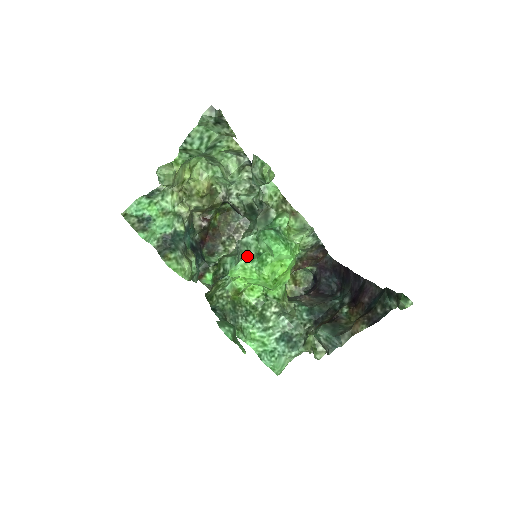
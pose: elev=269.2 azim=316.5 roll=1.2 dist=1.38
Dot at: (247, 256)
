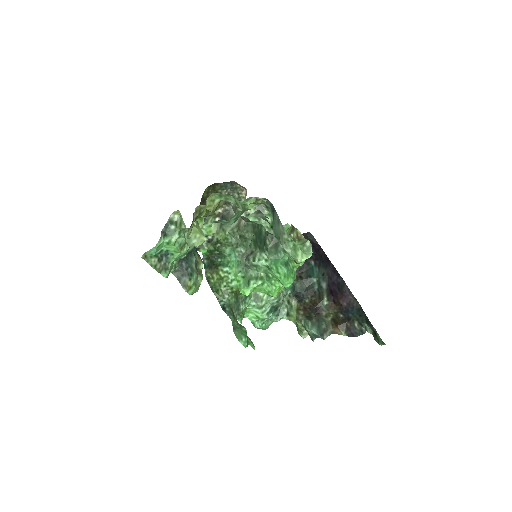
Dot at: (258, 280)
